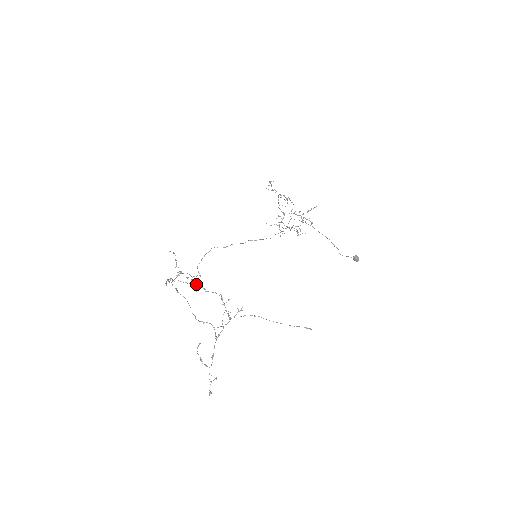
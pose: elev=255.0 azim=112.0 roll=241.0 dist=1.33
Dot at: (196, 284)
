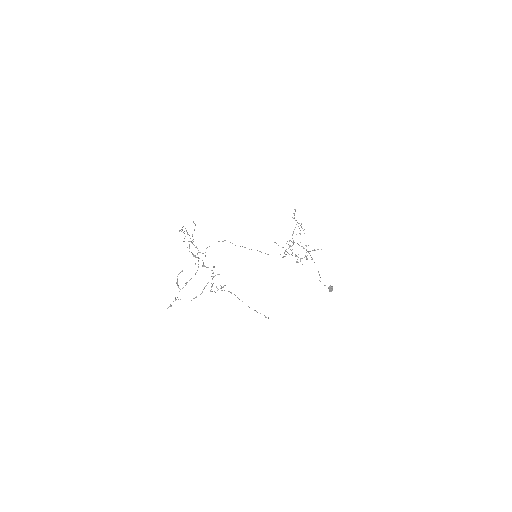
Dot at: occluded
